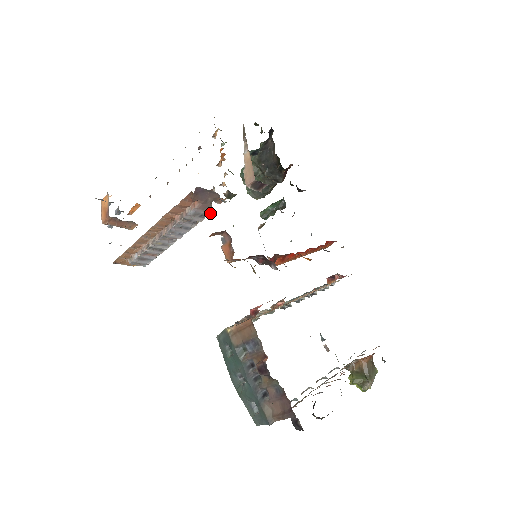
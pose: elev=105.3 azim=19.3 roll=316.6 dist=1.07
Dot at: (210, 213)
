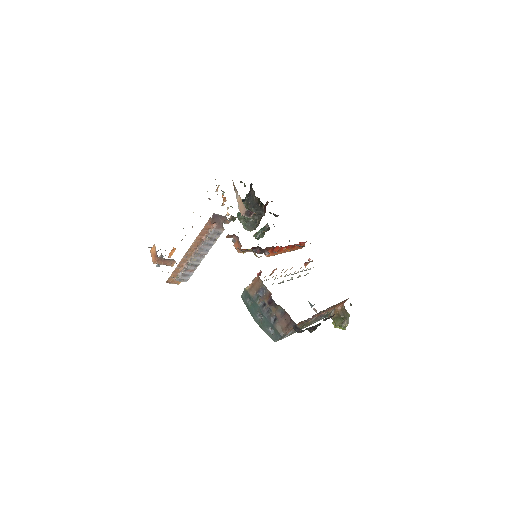
Dot at: occluded
